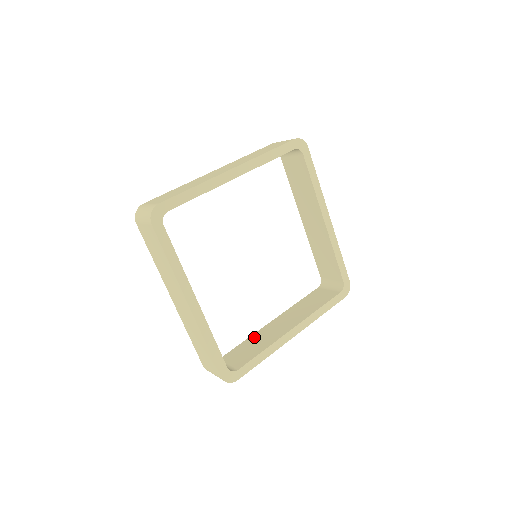
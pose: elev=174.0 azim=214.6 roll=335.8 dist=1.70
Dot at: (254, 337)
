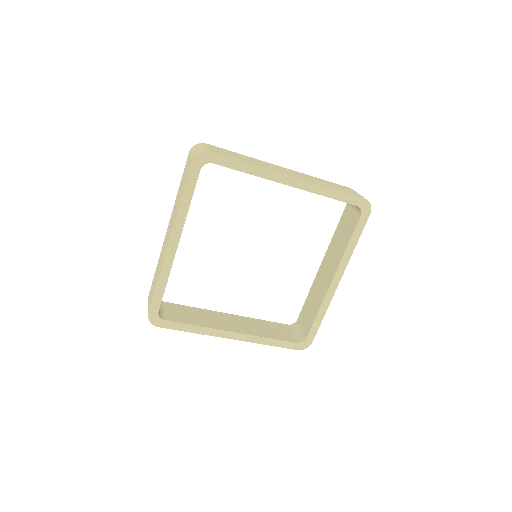
Dot at: (312, 291)
